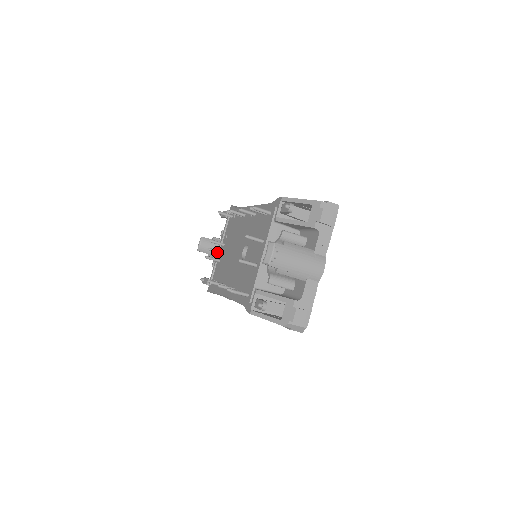
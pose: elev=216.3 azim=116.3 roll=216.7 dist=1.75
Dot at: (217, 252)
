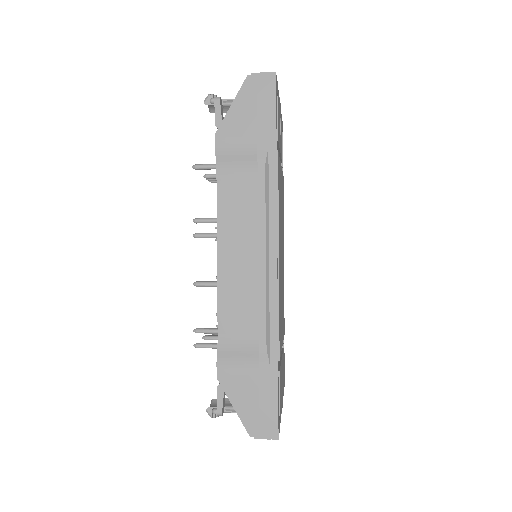
Dot at: occluded
